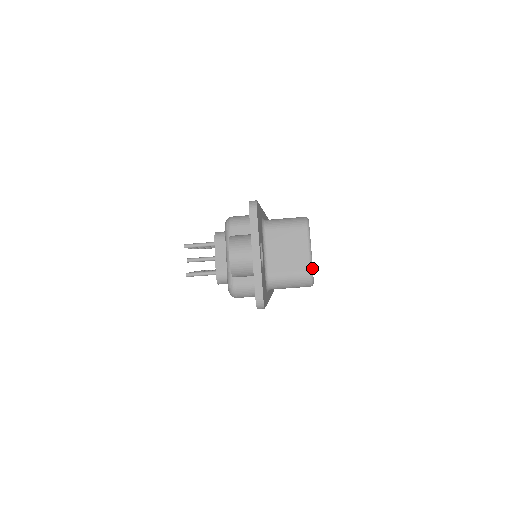
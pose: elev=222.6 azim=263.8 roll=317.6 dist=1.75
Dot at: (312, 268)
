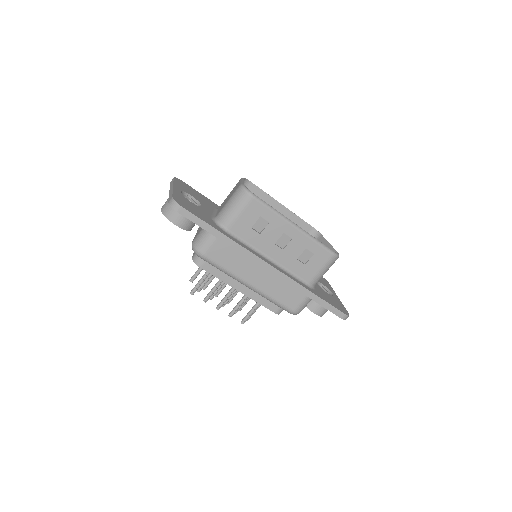
Dot at: (242, 184)
